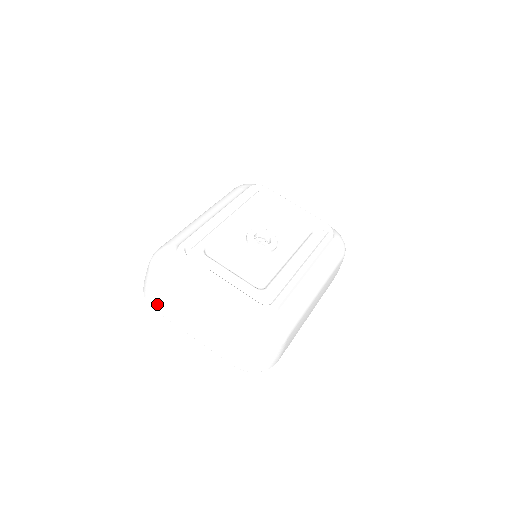
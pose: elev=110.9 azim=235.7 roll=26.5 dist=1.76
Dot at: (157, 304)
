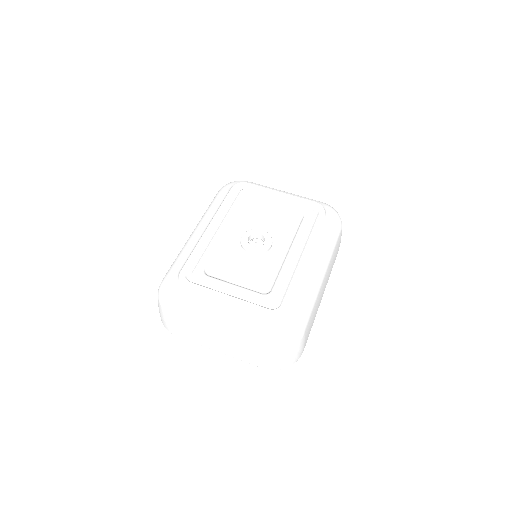
Dot at: (177, 331)
